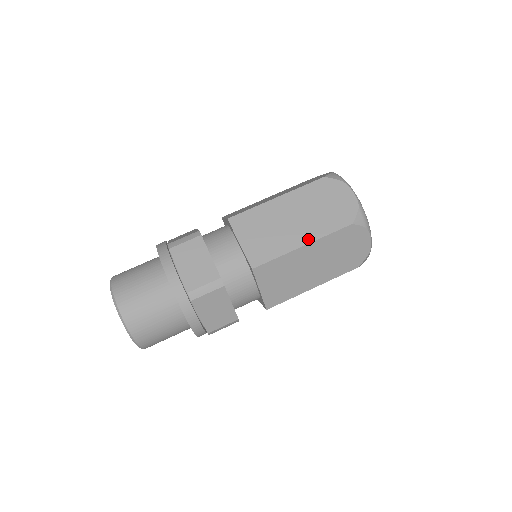
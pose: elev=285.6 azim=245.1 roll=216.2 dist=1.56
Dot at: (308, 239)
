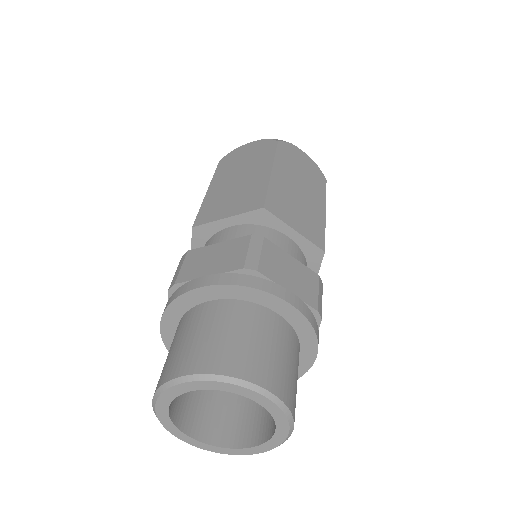
Dot at: (268, 167)
